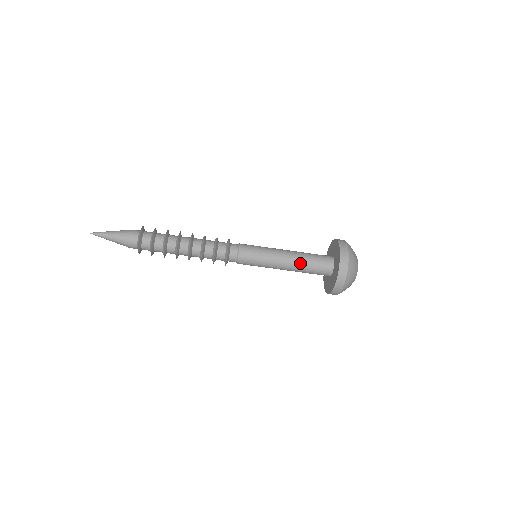
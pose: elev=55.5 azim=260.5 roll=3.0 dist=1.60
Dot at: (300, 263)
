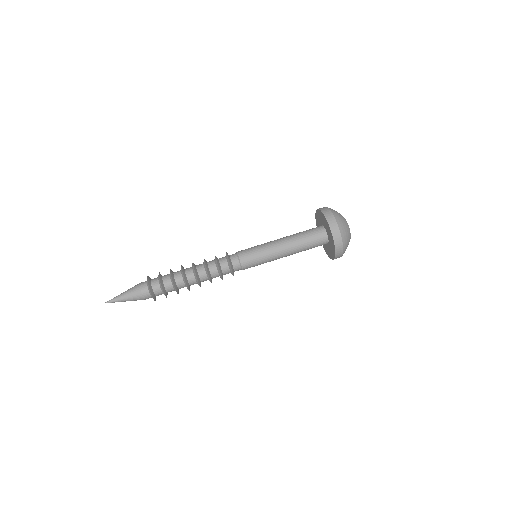
Dot at: occluded
